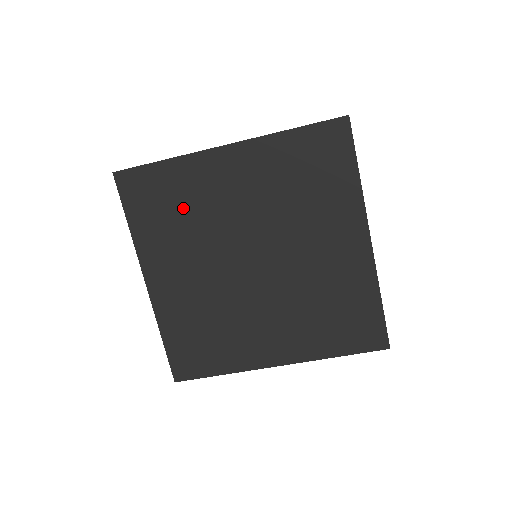
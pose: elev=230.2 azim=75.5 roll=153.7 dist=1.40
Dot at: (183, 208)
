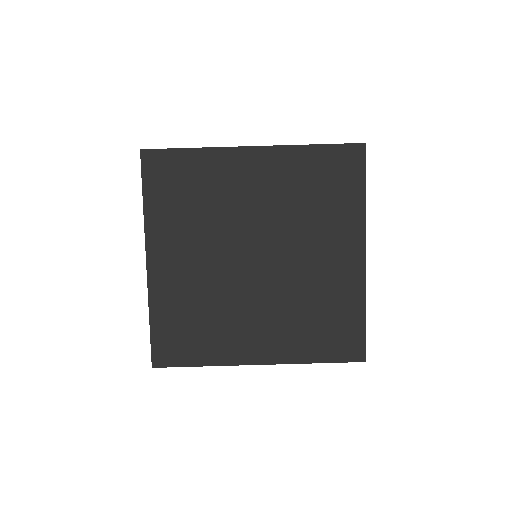
Dot at: (200, 196)
